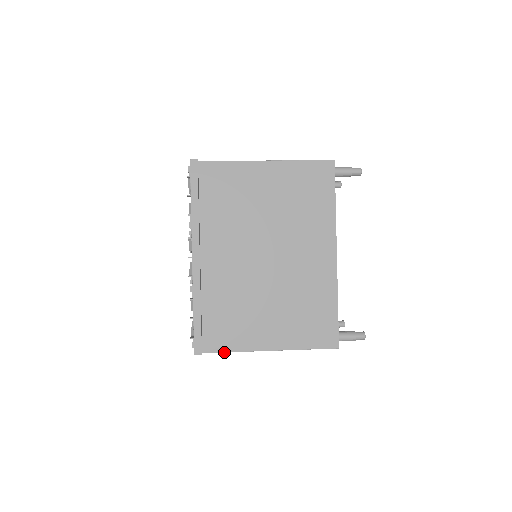
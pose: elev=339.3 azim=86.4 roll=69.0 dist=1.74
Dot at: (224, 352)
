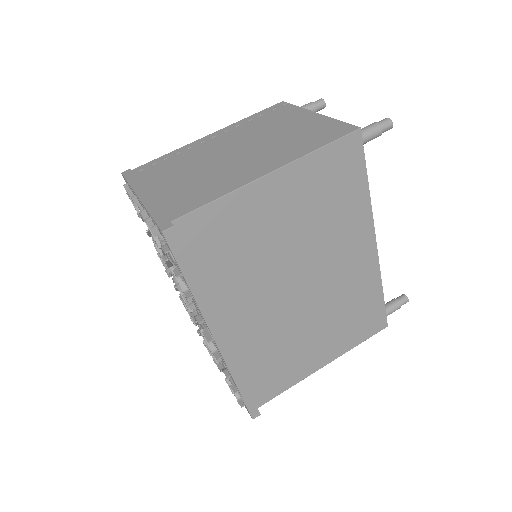
Dot at: occluded
